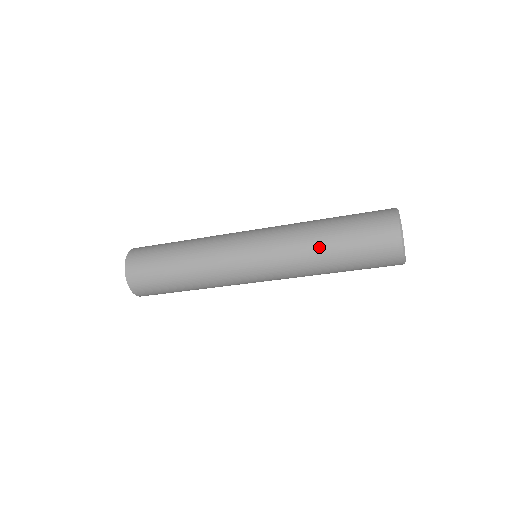
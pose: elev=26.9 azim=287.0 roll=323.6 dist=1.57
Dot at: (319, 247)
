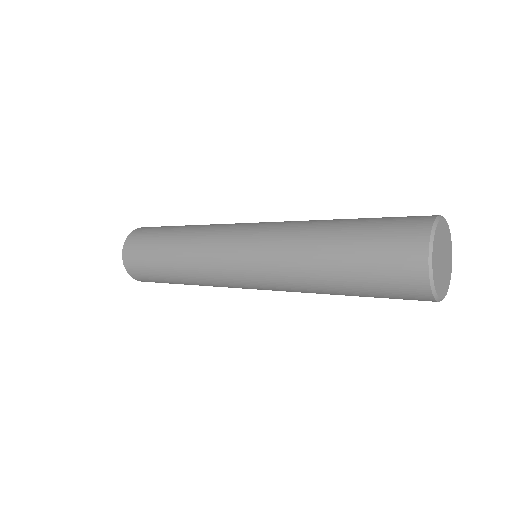
Dot at: (324, 291)
